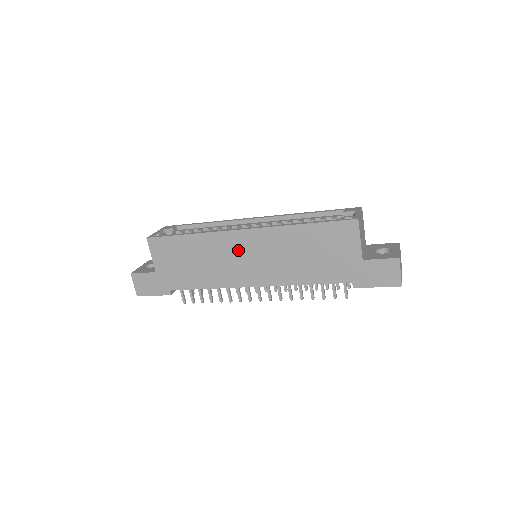
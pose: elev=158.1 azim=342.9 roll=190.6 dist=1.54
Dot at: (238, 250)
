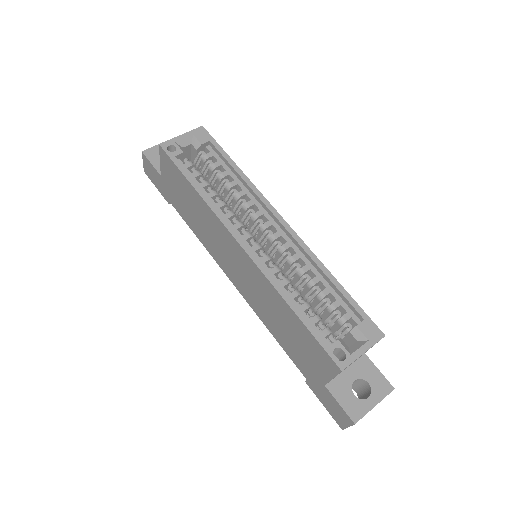
Dot at: (230, 250)
